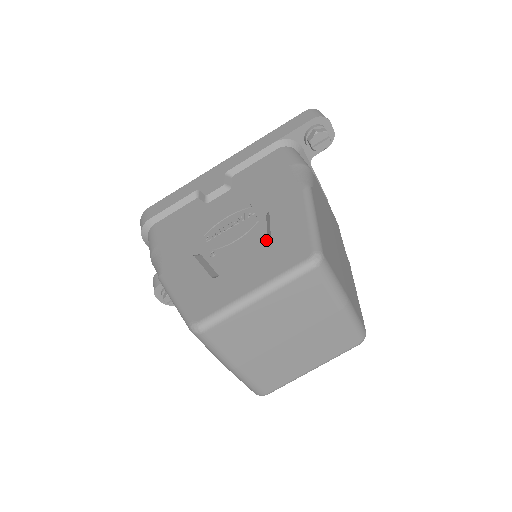
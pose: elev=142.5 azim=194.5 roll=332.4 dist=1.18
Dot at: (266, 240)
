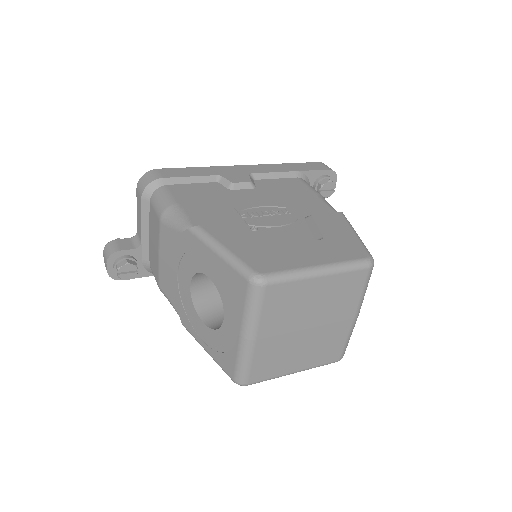
Dot at: (312, 235)
